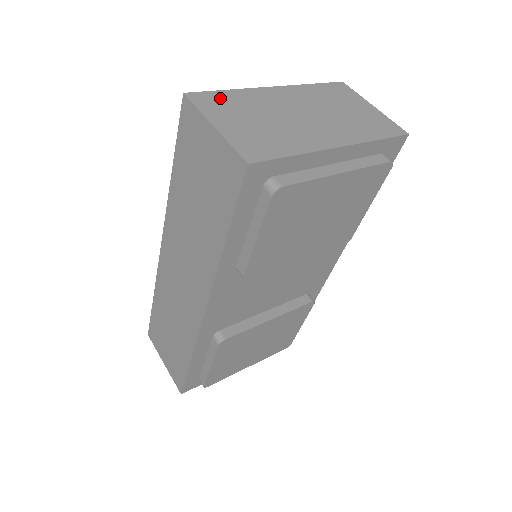
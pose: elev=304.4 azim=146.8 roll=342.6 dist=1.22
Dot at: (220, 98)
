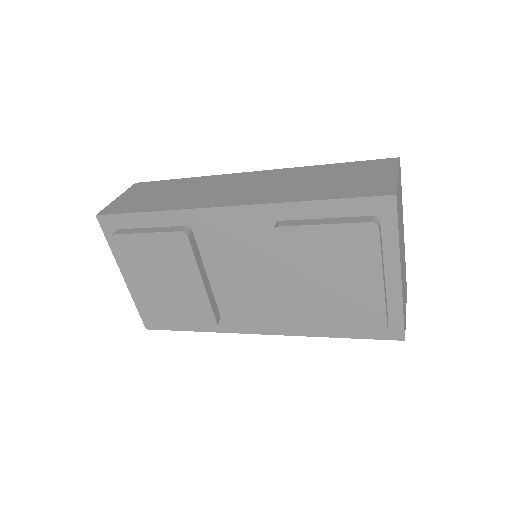
Dot at: occluded
